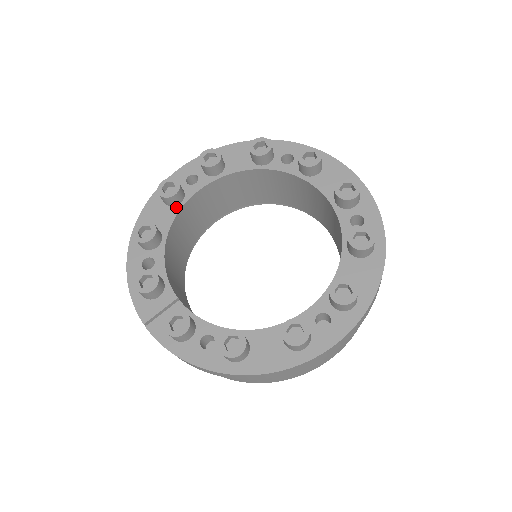
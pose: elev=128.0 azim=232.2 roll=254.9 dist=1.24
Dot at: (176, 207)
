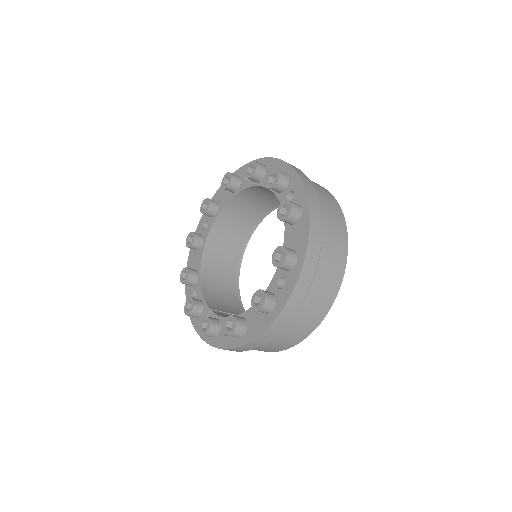
Dot at: (201, 249)
